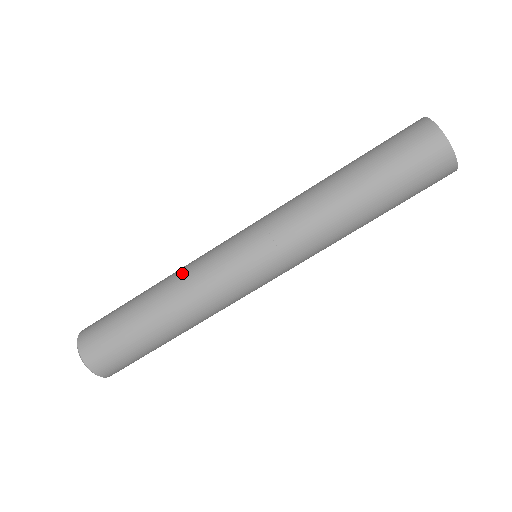
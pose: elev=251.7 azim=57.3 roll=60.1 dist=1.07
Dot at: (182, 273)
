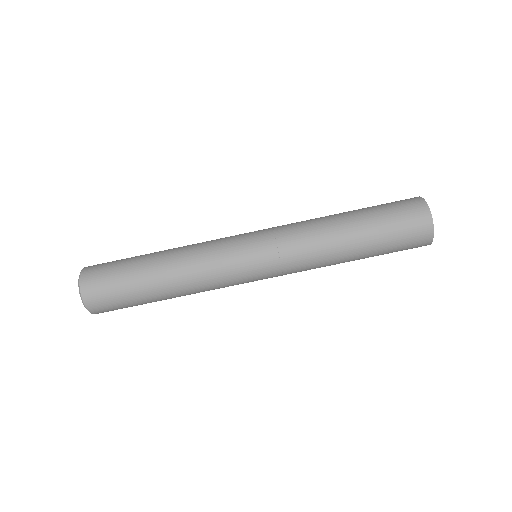
Dot at: (194, 244)
